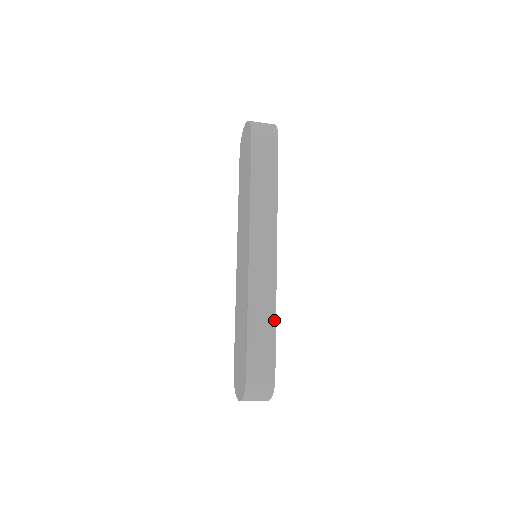
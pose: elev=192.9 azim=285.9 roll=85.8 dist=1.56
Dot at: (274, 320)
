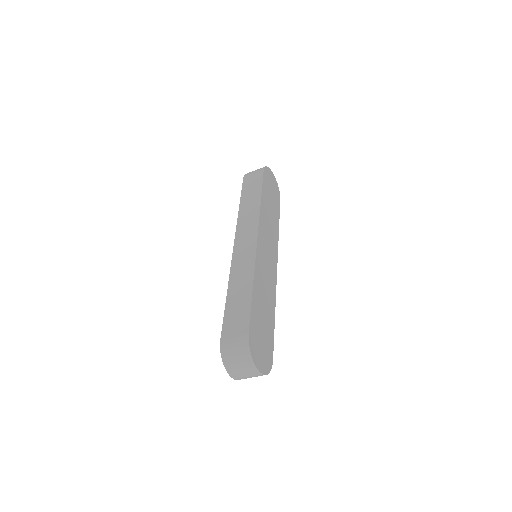
Dot at: (251, 286)
